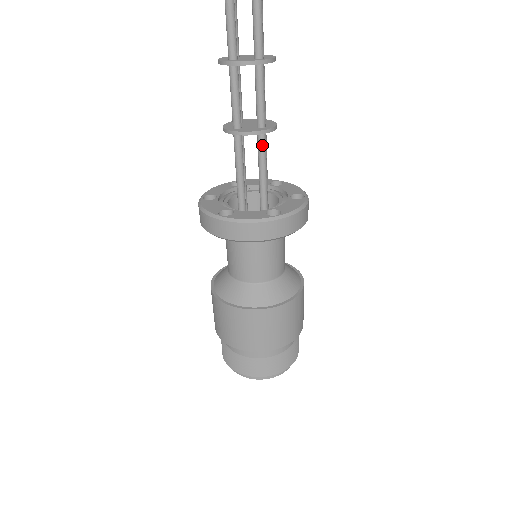
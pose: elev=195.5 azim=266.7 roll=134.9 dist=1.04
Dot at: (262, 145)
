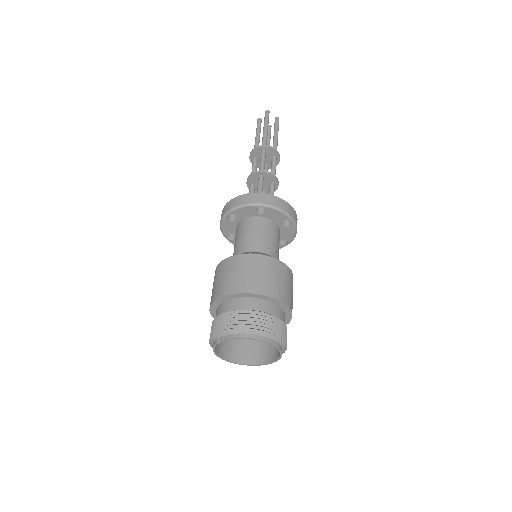
Dot at: (274, 188)
